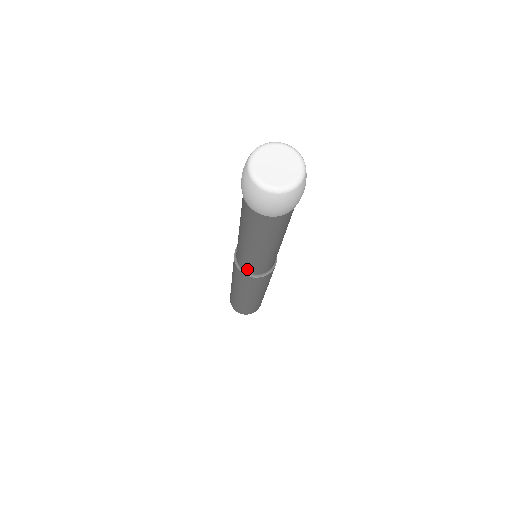
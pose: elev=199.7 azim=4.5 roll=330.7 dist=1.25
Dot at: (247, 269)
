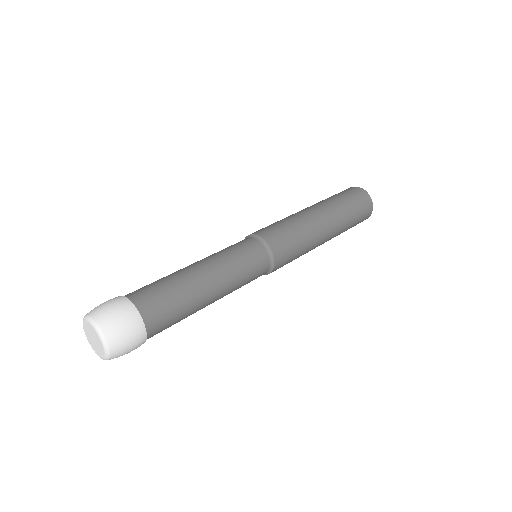
Dot at: occluded
